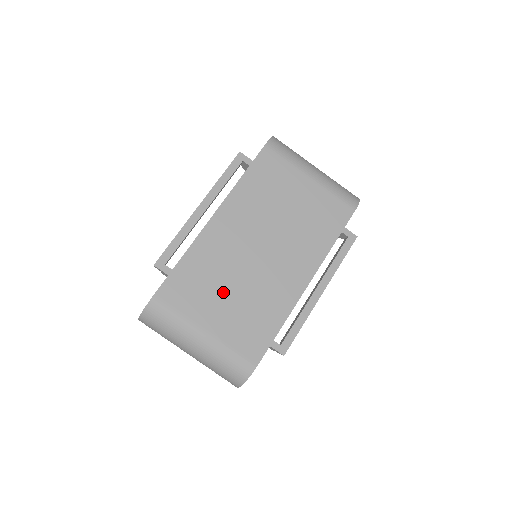
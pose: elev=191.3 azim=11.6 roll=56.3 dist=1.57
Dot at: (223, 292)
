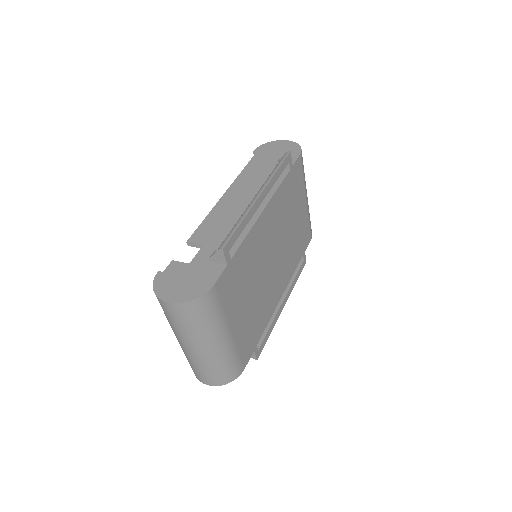
Dot at: (248, 293)
